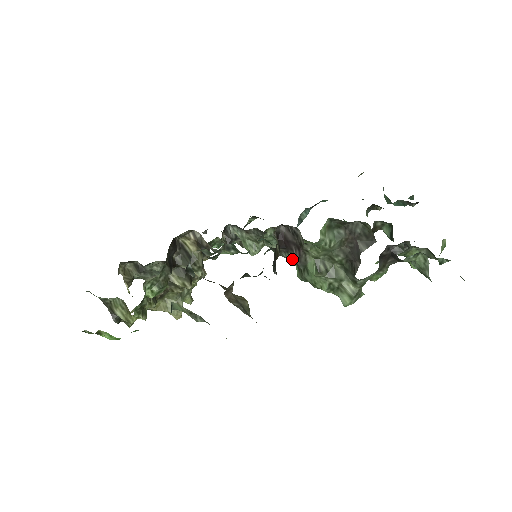
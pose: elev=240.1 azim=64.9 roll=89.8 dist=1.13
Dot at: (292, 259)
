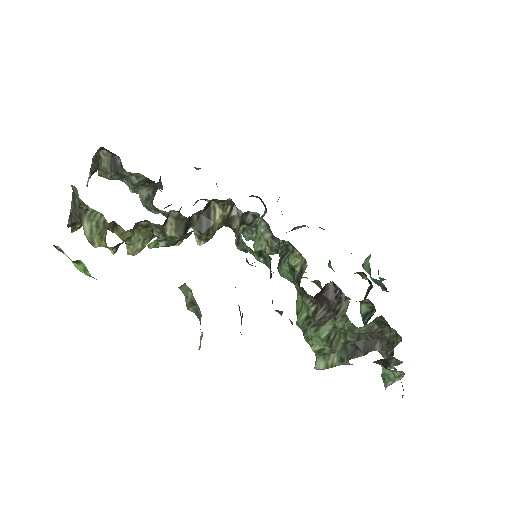
Dot at: (312, 310)
